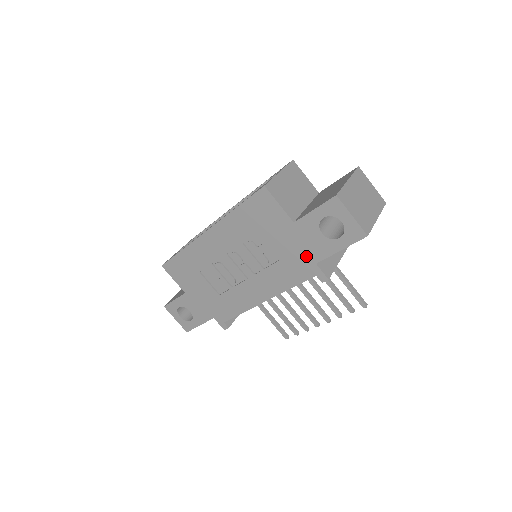
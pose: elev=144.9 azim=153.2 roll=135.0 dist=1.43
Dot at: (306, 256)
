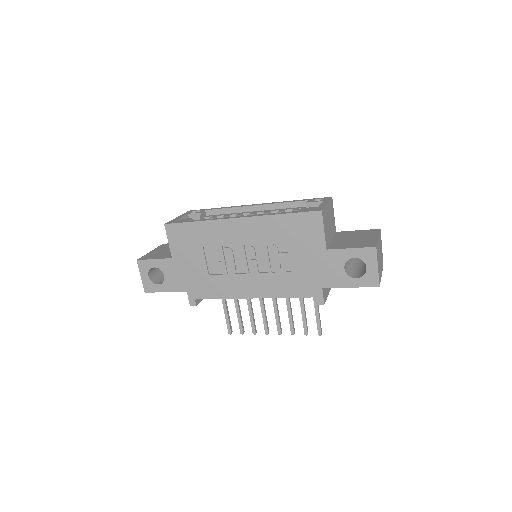
Dot at: (318, 279)
